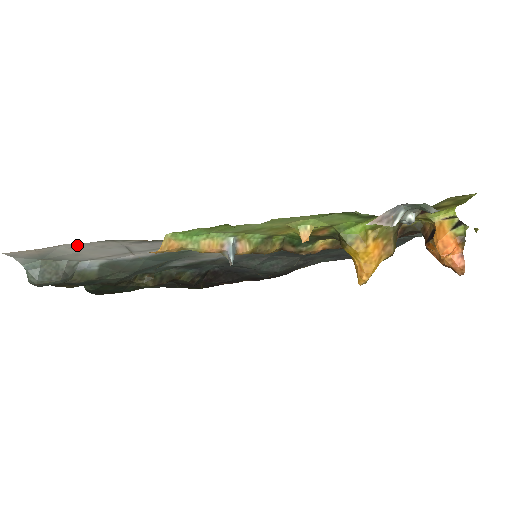
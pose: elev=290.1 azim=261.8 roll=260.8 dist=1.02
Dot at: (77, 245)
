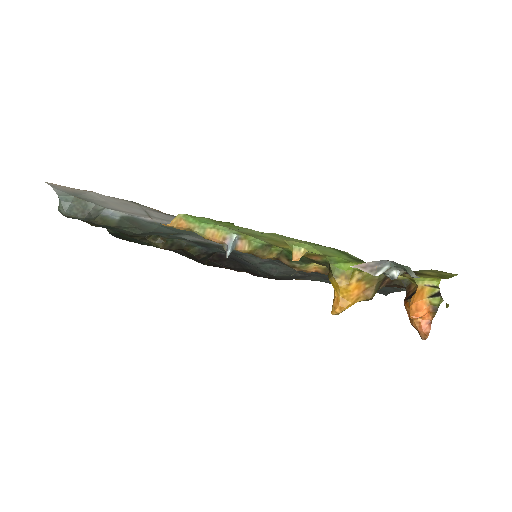
Dot at: (105, 196)
